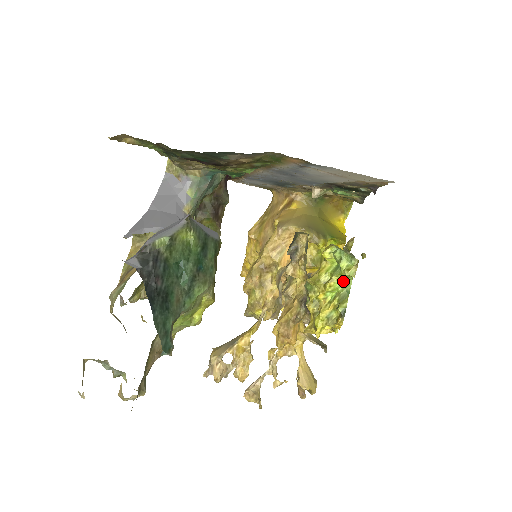
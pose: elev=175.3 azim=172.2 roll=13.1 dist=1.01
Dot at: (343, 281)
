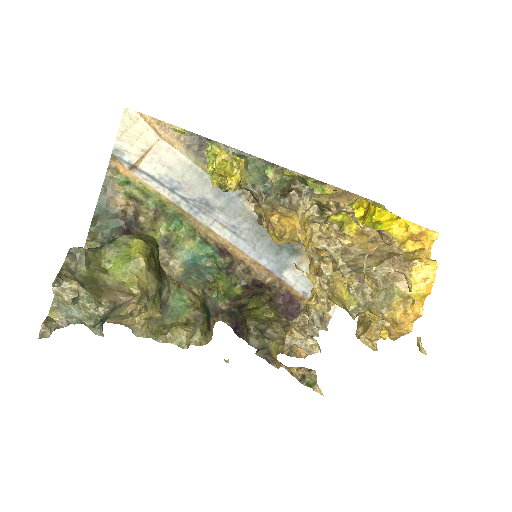
Dot at: occluded
